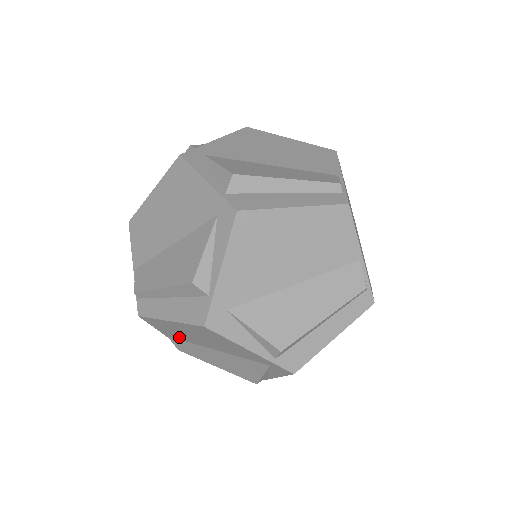
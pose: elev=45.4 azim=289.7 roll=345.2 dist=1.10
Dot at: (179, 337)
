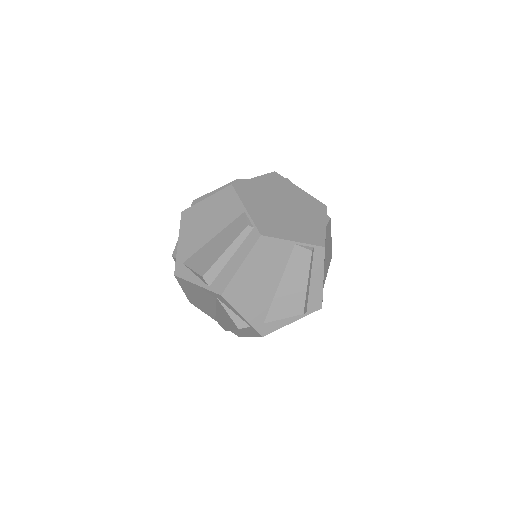
Dot at: (210, 313)
